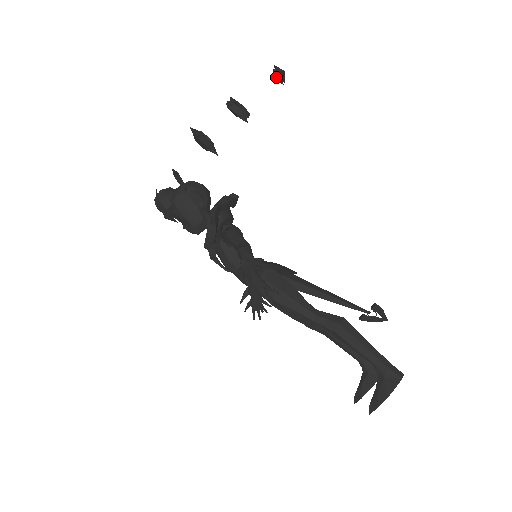
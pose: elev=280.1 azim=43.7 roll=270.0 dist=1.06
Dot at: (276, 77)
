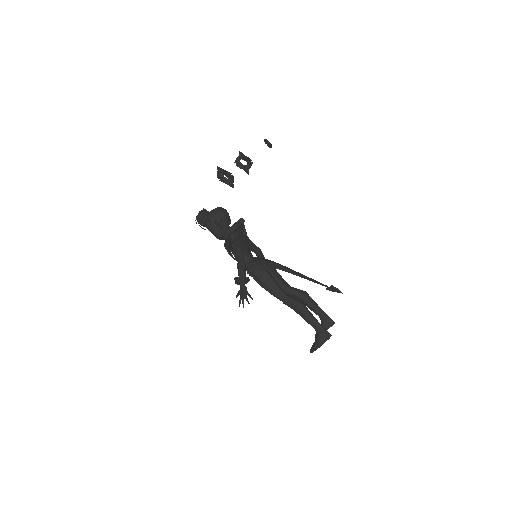
Dot at: occluded
